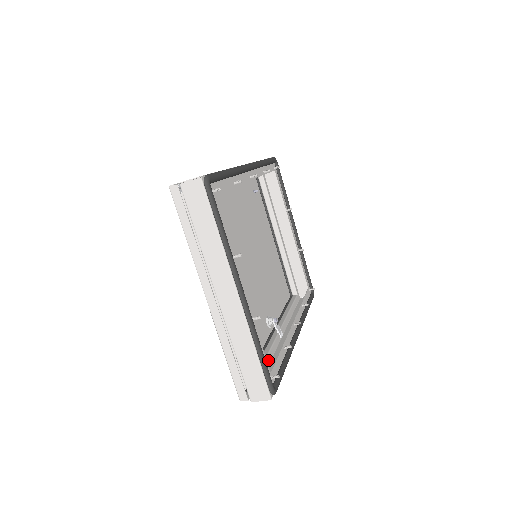
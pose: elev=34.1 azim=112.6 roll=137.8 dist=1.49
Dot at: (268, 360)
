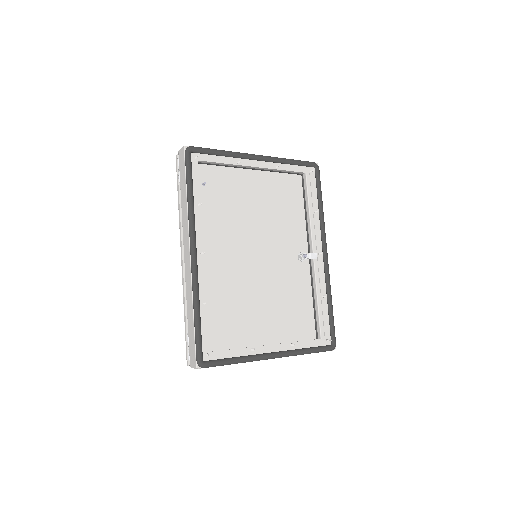
Dot at: (320, 299)
